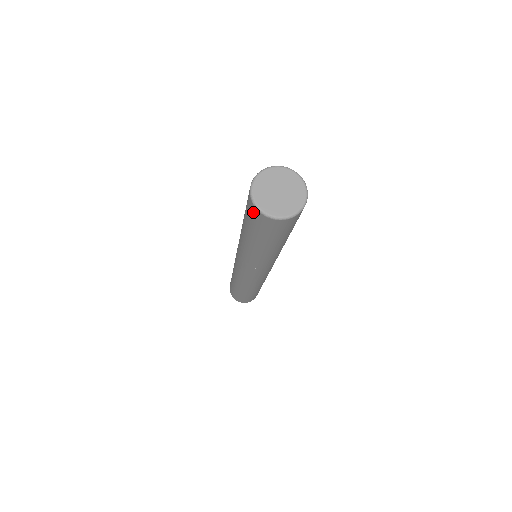
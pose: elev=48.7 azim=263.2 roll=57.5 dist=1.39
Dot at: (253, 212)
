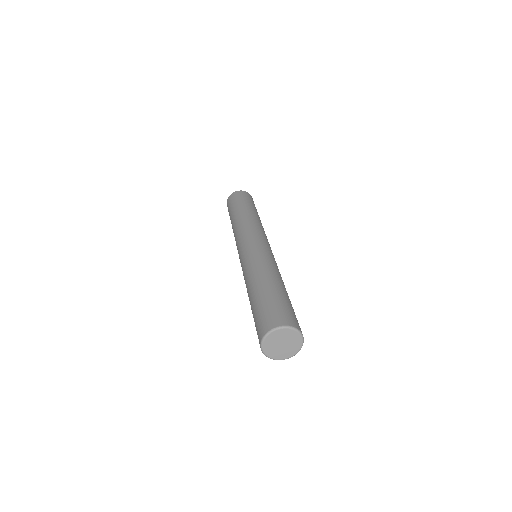
Dot at: occluded
